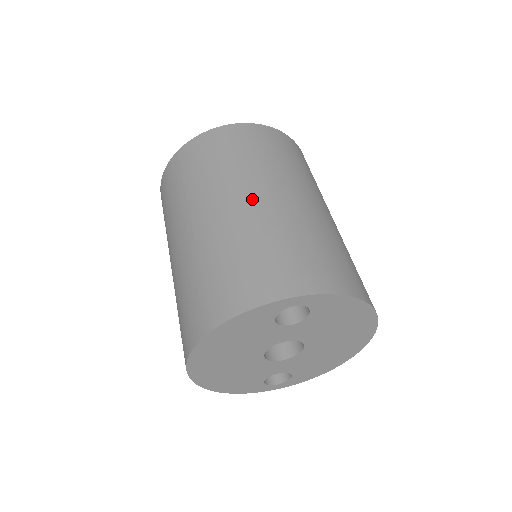
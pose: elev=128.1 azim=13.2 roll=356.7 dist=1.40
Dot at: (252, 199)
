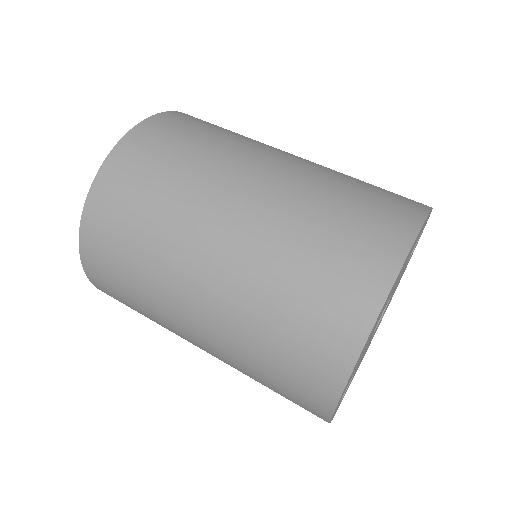
Dot at: occluded
